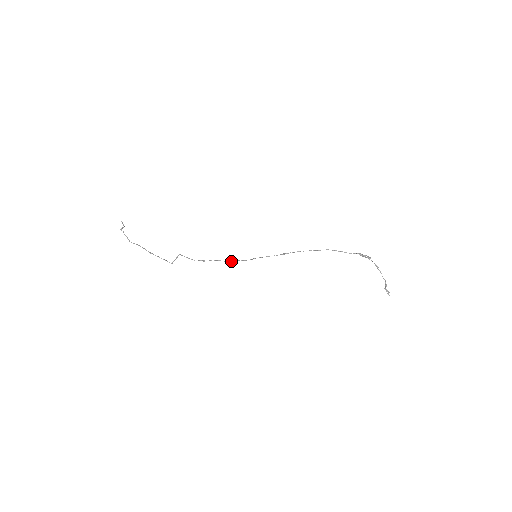
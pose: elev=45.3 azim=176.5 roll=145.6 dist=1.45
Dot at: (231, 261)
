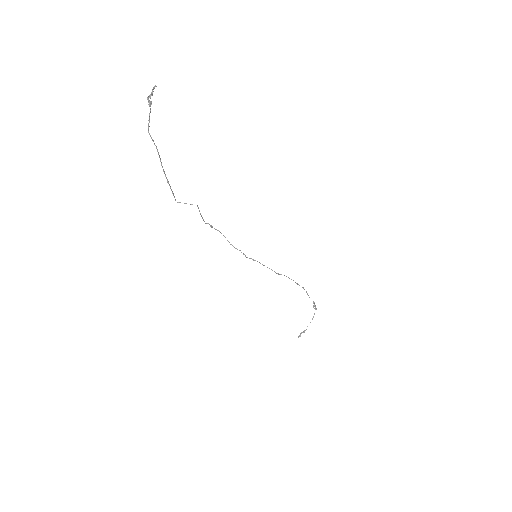
Dot at: occluded
